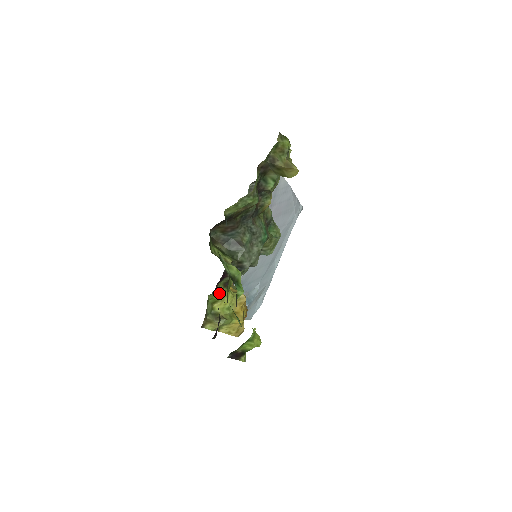
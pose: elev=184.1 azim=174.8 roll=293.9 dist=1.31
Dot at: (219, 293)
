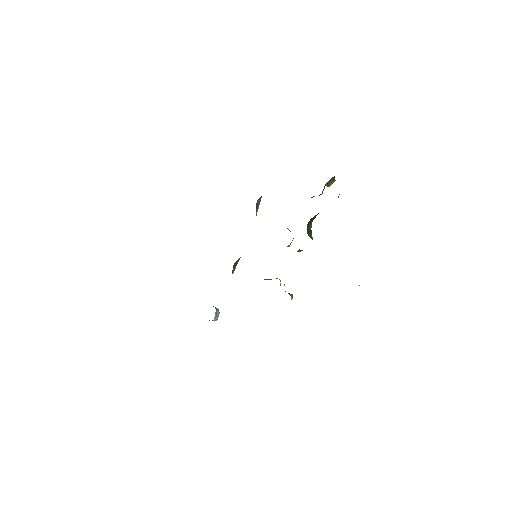
Dot at: occluded
